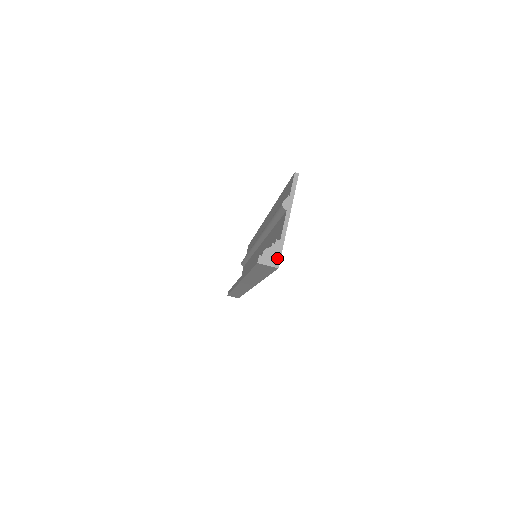
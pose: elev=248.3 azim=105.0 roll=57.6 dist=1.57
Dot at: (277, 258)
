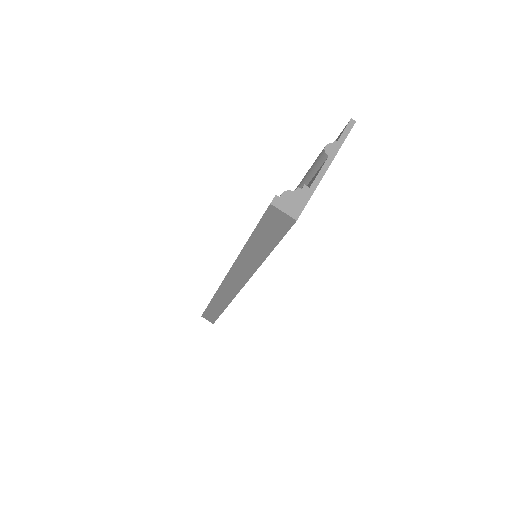
Dot at: (299, 207)
